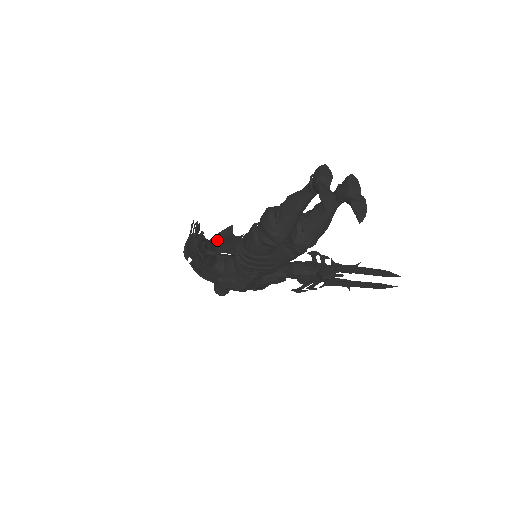
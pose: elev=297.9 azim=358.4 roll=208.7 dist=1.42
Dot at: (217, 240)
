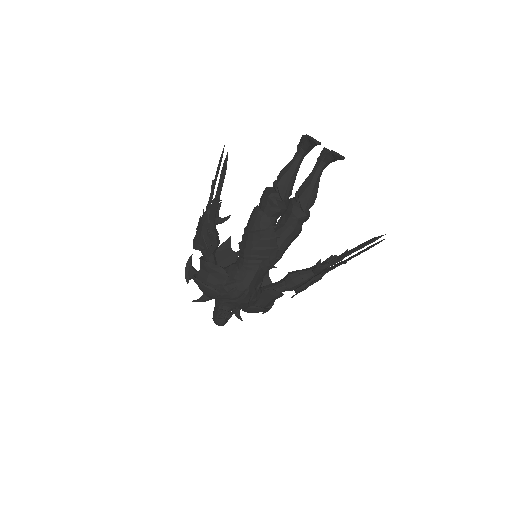
Dot at: (217, 257)
